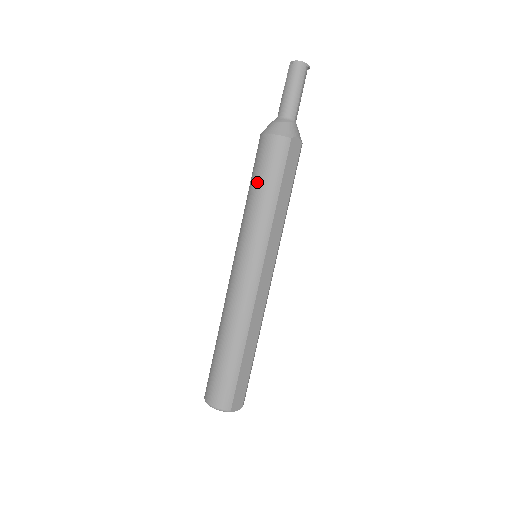
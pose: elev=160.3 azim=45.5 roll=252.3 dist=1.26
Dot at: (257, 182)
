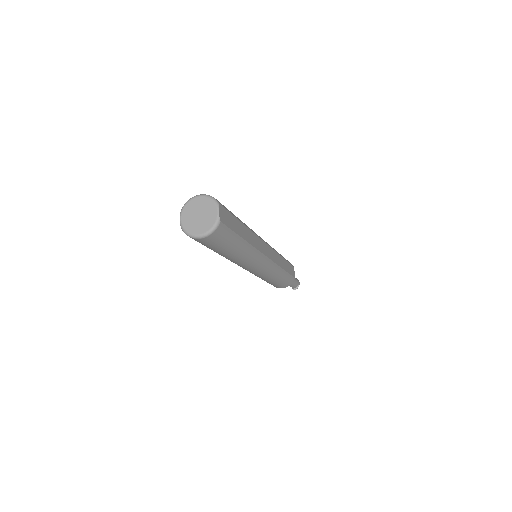
Dot at: occluded
